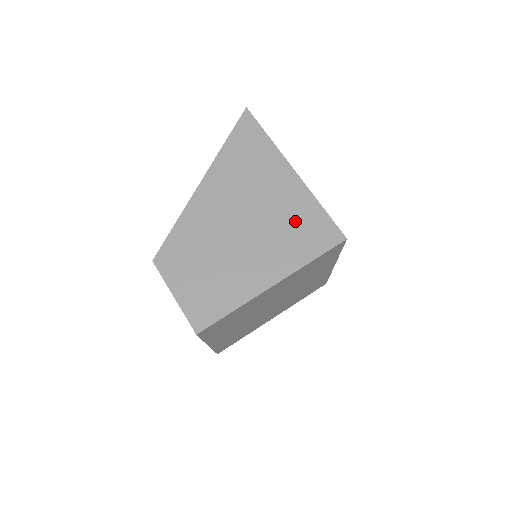
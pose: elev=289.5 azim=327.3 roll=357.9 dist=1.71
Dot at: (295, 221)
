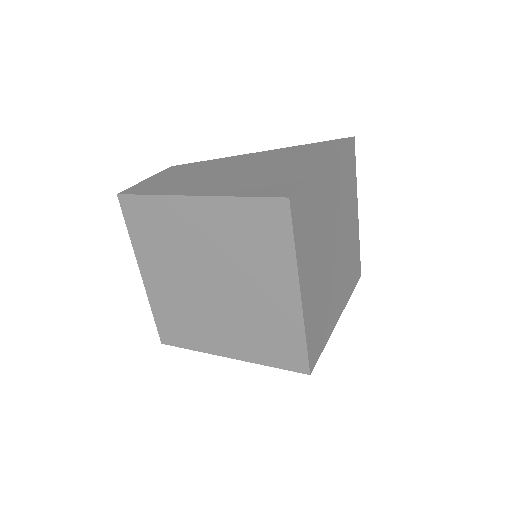
Dot at: (274, 179)
